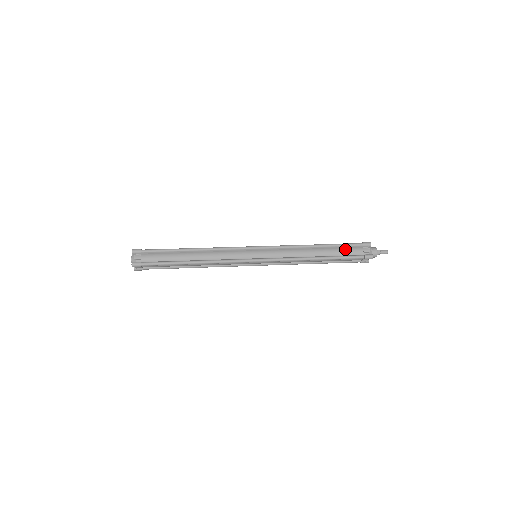
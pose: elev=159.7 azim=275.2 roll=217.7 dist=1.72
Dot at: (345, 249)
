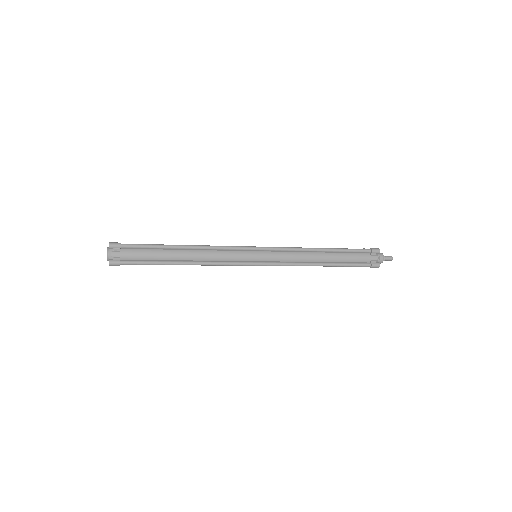
Dot at: (353, 255)
